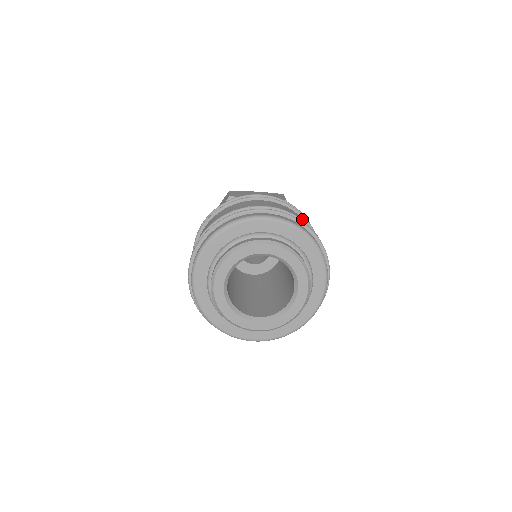
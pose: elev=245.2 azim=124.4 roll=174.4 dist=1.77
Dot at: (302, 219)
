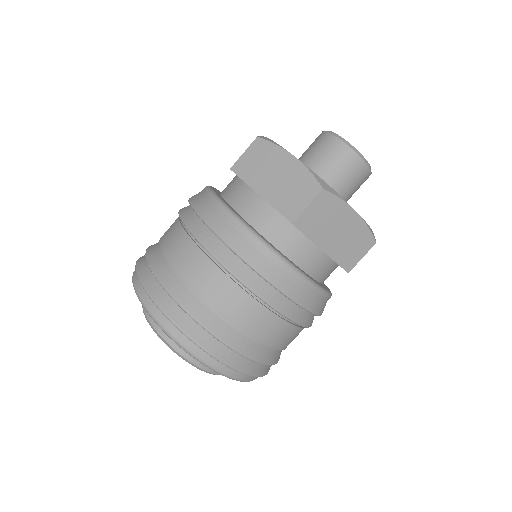
Dot at: occluded
